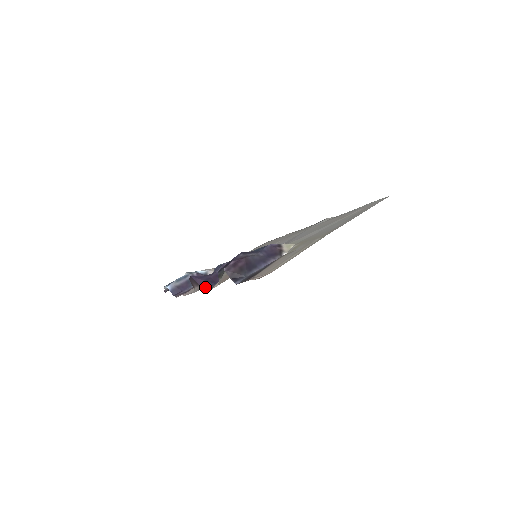
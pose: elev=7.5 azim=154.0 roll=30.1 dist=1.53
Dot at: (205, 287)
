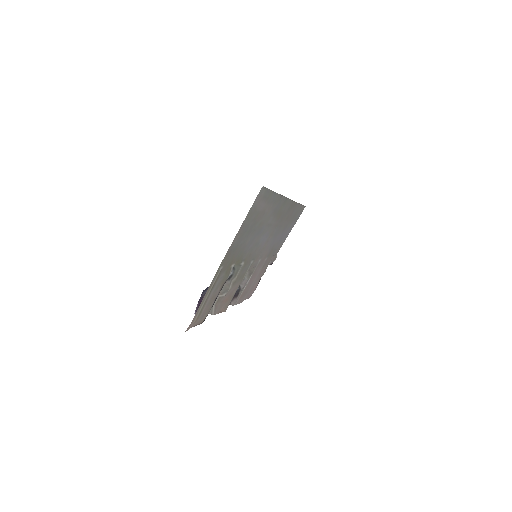
Dot at: occluded
